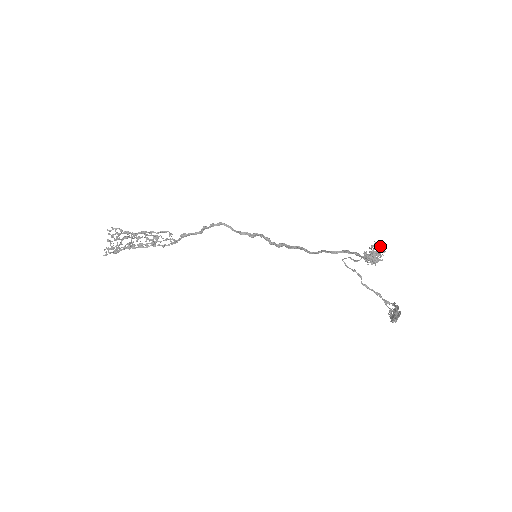
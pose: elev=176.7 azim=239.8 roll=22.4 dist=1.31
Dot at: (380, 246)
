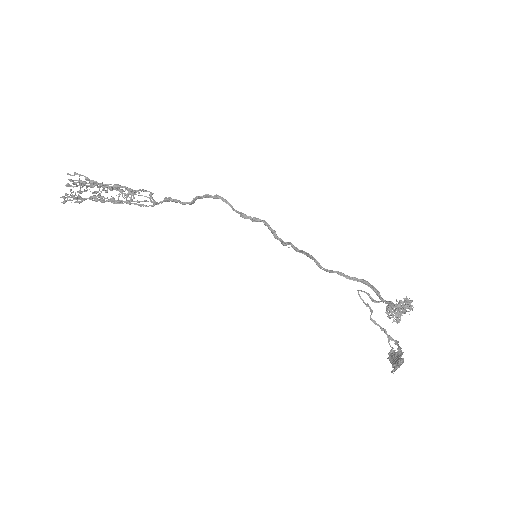
Dot at: occluded
